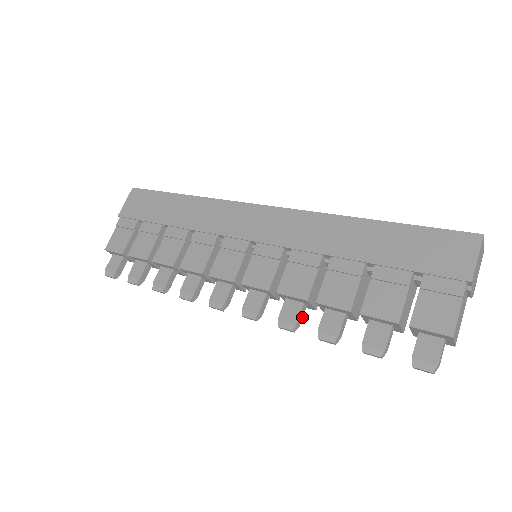
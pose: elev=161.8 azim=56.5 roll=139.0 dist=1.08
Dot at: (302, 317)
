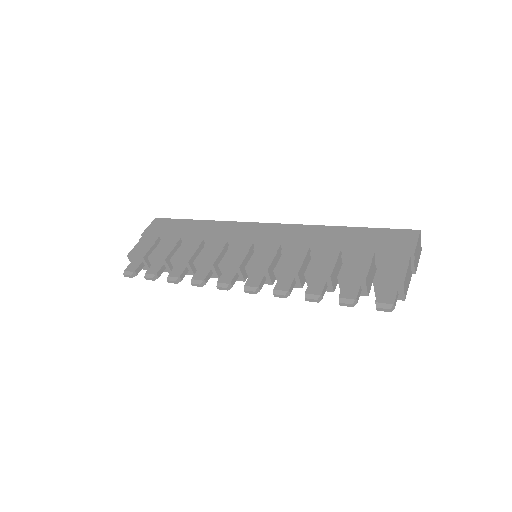
Dot at: (292, 289)
